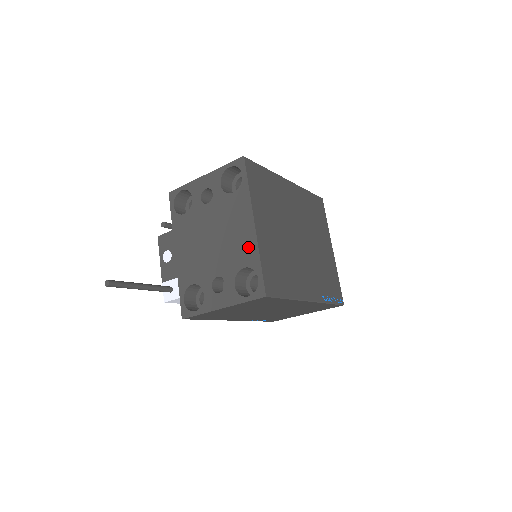
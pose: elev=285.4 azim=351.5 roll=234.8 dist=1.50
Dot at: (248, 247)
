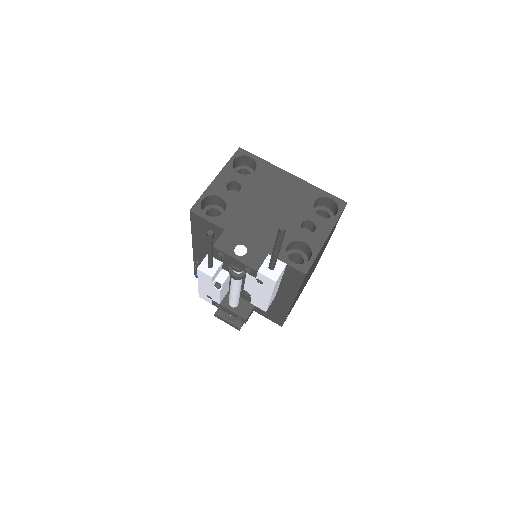
Dot at: (304, 189)
